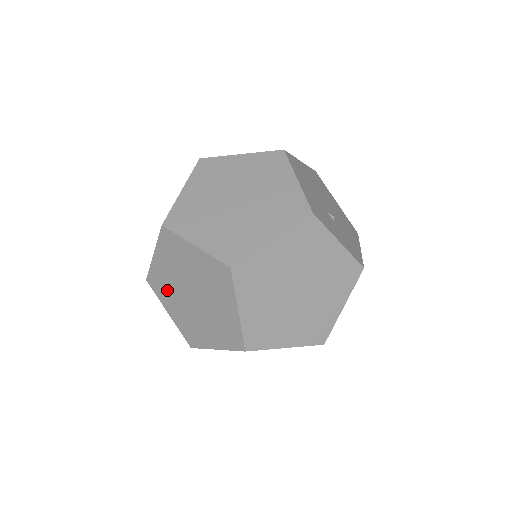
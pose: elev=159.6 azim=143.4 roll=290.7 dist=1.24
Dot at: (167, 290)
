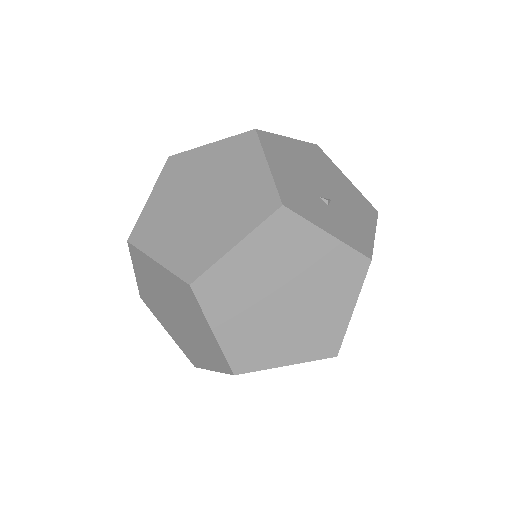
Dot at: (157, 308)
